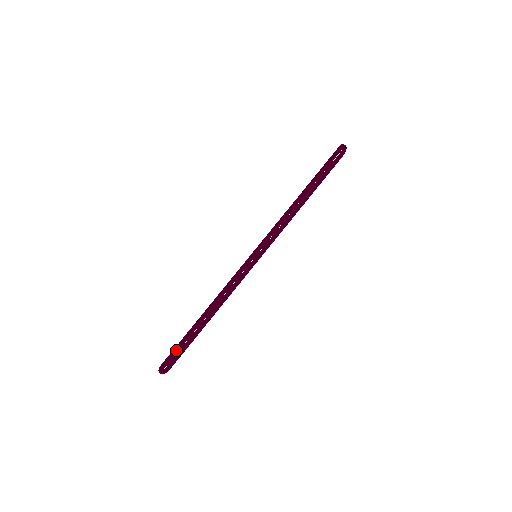
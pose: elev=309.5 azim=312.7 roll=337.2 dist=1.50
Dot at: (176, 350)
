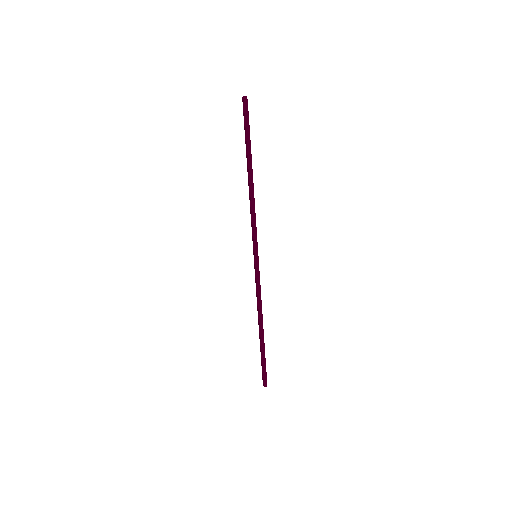
Dot at: (265, 367)
